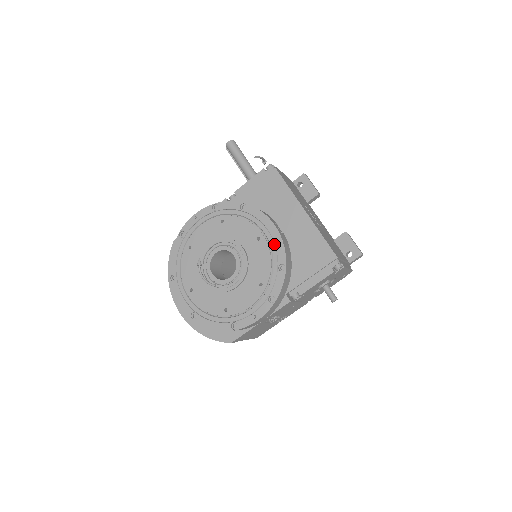
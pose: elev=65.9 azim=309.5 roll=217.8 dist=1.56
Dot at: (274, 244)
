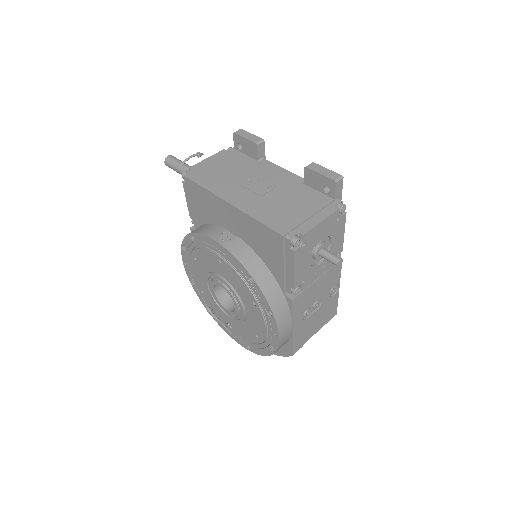
Dot at: (230, 260)
